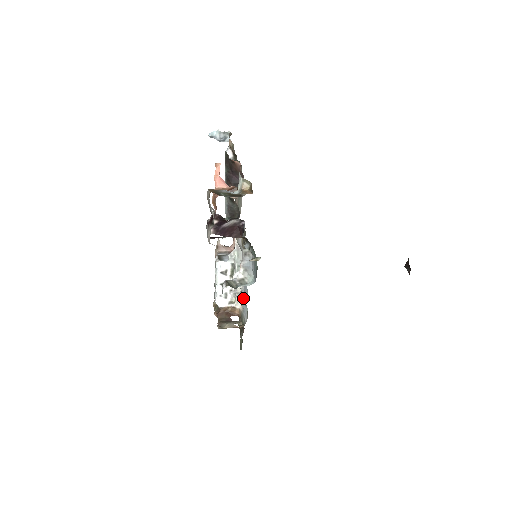
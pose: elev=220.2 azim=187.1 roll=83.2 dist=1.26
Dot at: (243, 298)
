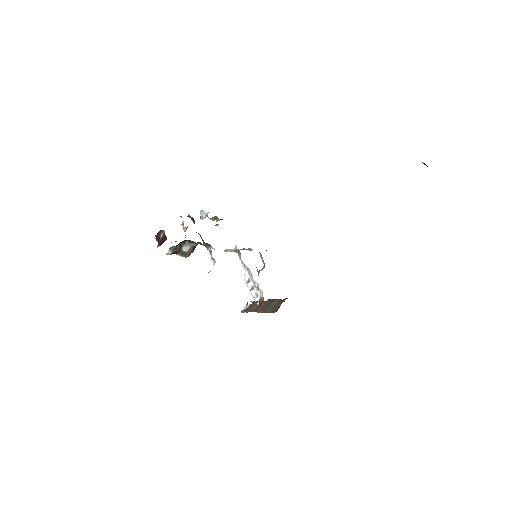
Dot at: occluded
